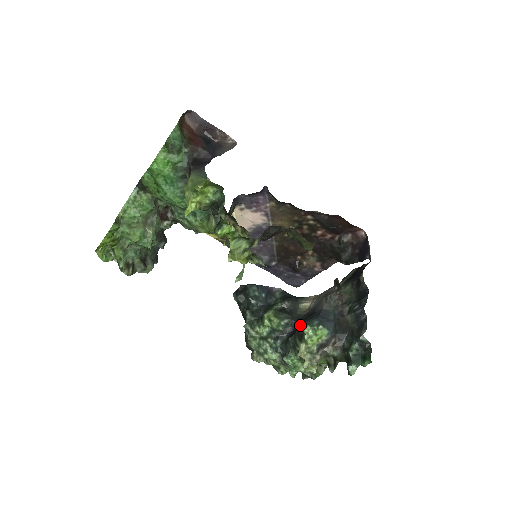
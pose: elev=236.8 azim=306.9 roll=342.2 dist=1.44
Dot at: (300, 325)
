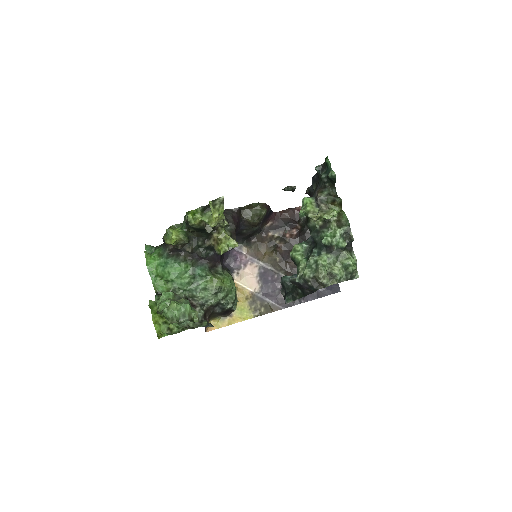
Dot at: occluded
